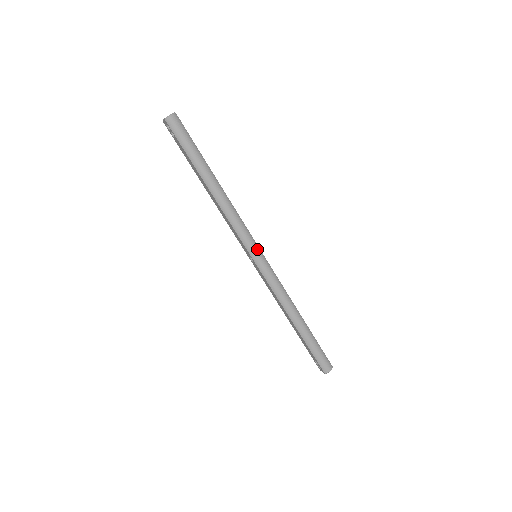
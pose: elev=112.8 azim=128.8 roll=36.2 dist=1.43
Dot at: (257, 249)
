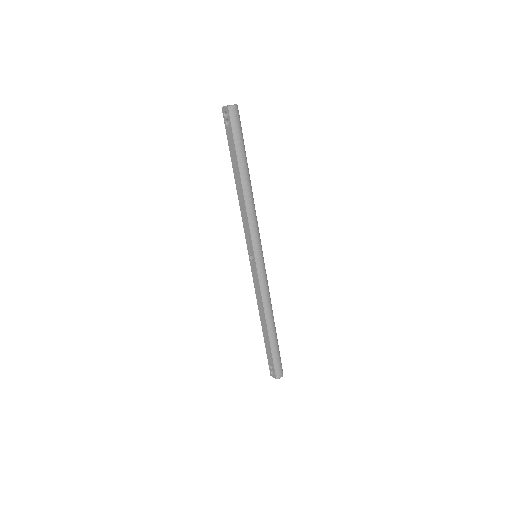
Dot at: (261, 250)
